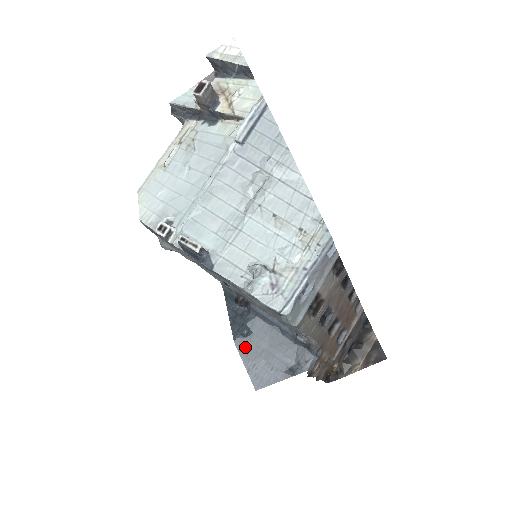
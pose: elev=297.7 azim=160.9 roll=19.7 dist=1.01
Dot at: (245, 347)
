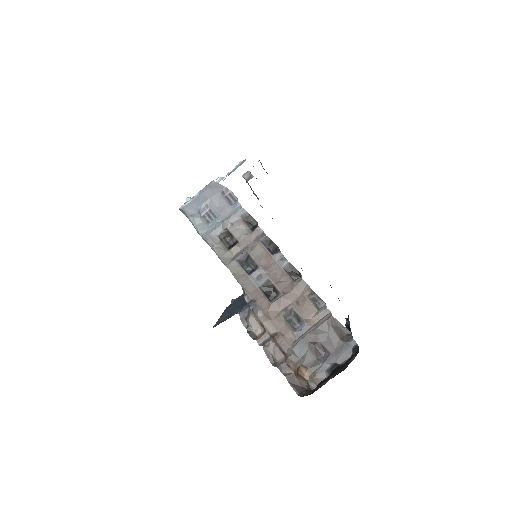
Dot at: (228, 309)
